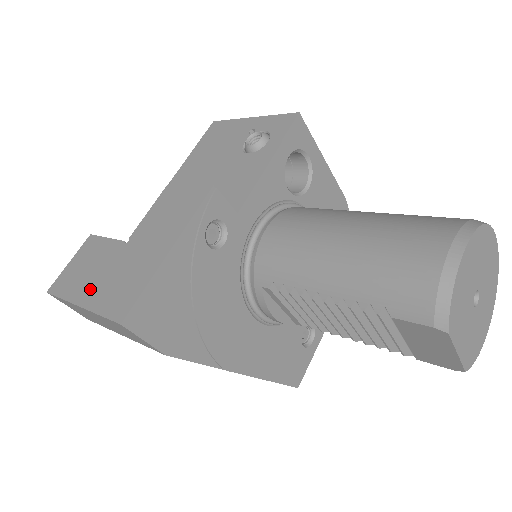
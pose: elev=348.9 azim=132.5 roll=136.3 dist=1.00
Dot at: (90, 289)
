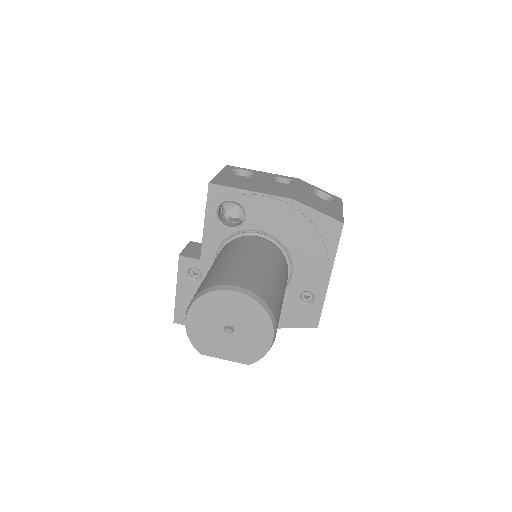
Dot at: occluded
